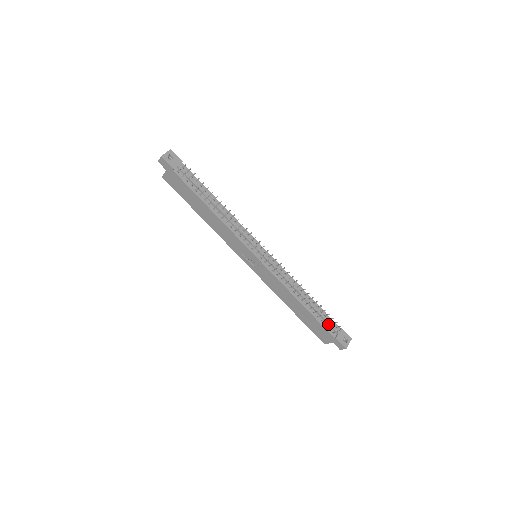
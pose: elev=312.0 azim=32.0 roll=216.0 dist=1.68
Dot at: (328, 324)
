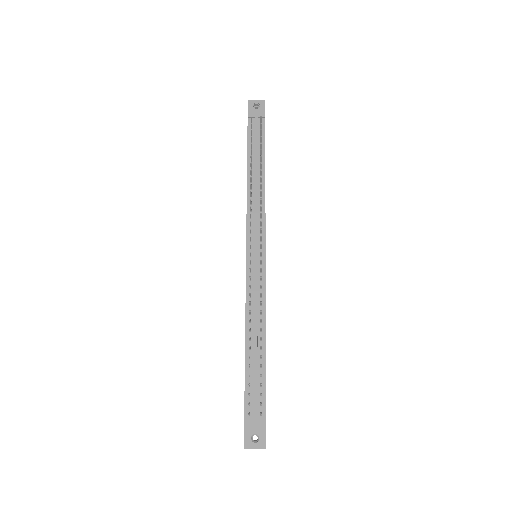
Dot at: (249, 393)
